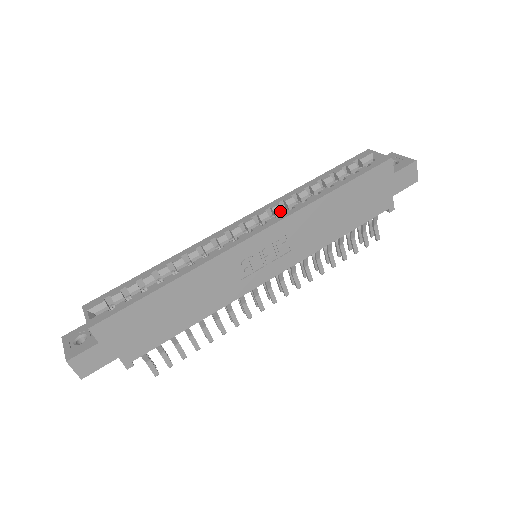
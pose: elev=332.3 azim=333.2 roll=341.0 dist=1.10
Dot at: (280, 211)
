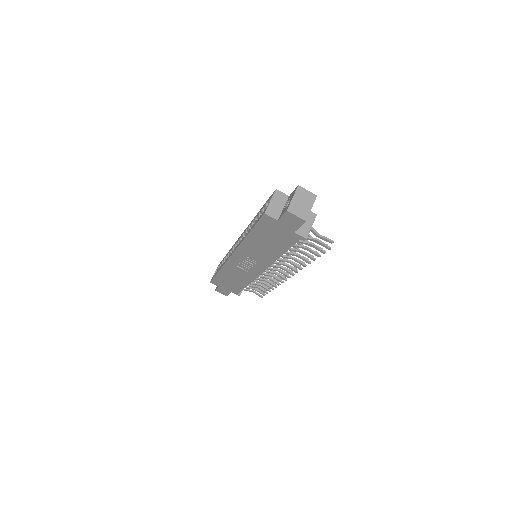
Dot at: occluded
